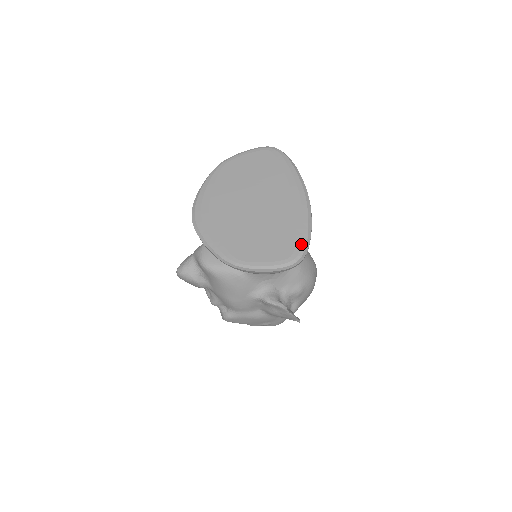
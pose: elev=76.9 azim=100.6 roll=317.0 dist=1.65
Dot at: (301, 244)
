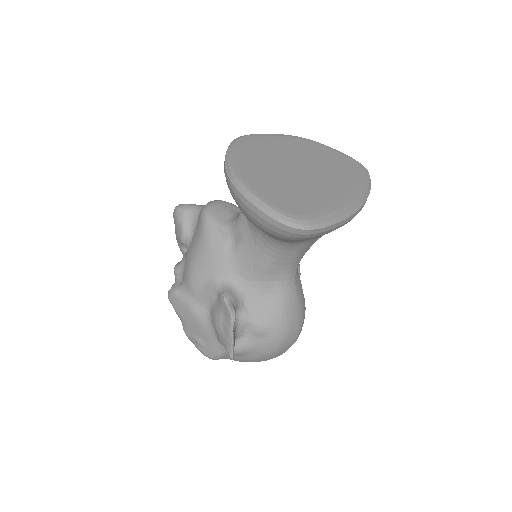
Dot at: (314, 218)
